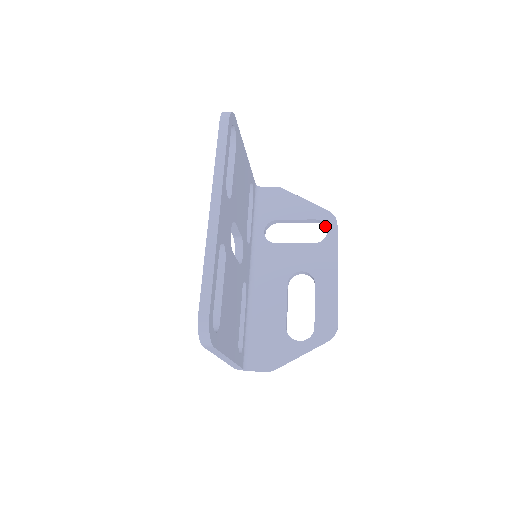
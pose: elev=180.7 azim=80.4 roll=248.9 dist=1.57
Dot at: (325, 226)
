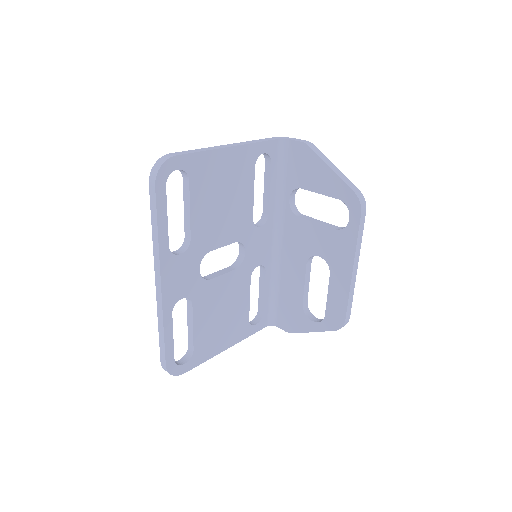
Dot at: occluded
